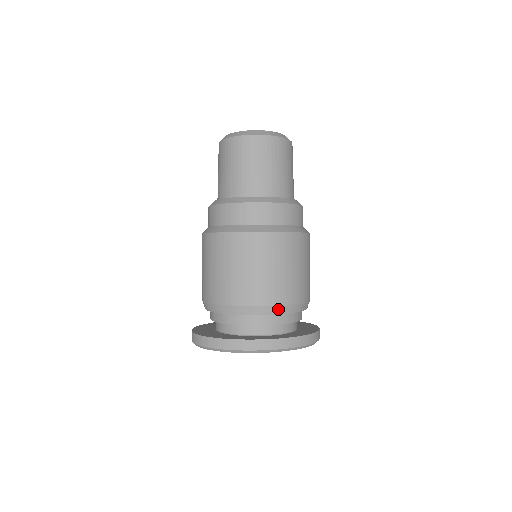
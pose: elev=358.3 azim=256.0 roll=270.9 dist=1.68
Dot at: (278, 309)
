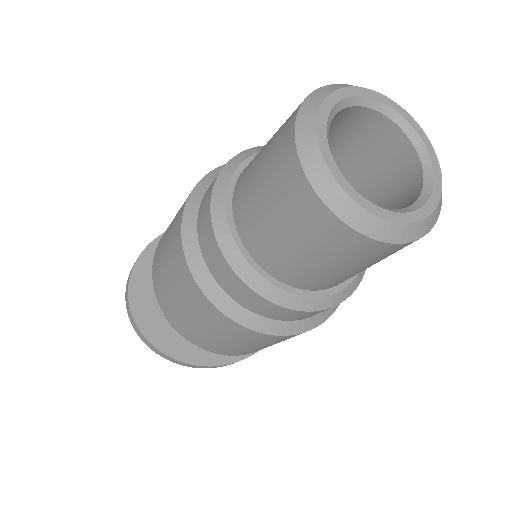
Dot at: occluded
